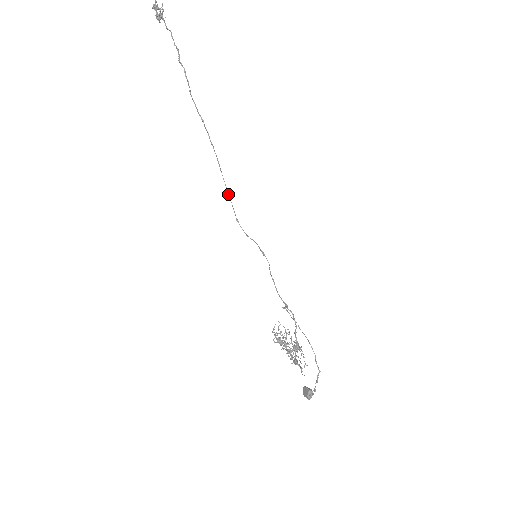
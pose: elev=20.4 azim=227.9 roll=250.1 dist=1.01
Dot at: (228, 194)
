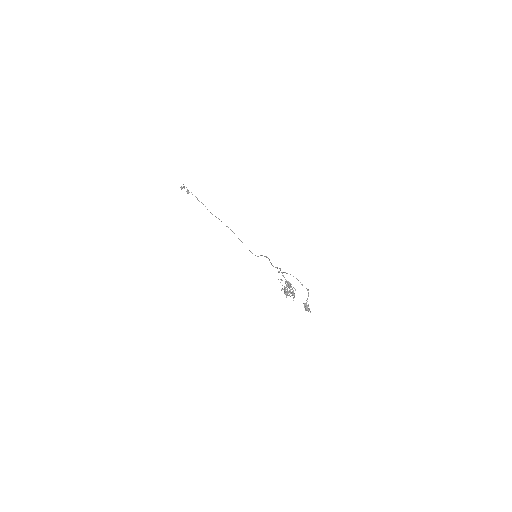
Dot at: occluded
